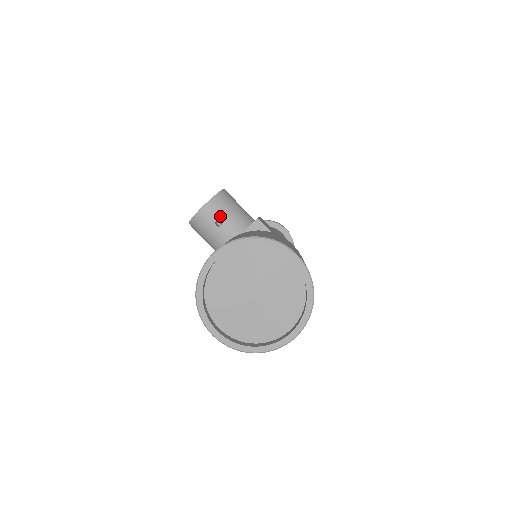
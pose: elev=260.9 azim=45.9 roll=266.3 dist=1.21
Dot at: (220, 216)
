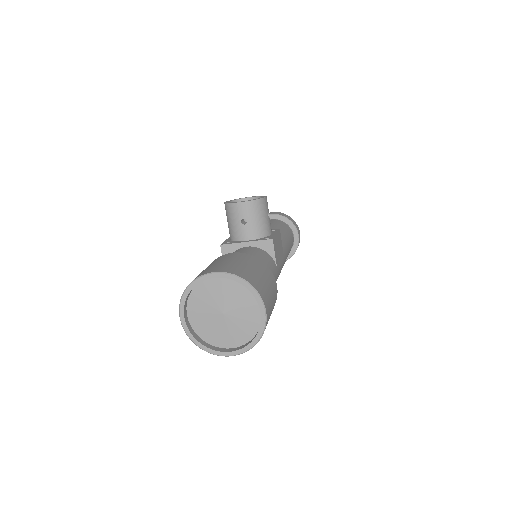
Dot at: (248, 217)
